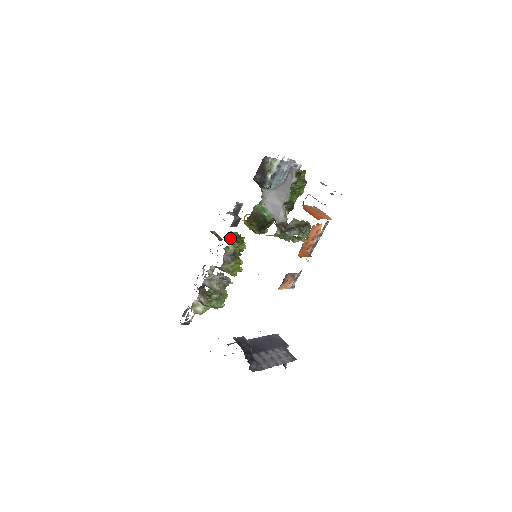
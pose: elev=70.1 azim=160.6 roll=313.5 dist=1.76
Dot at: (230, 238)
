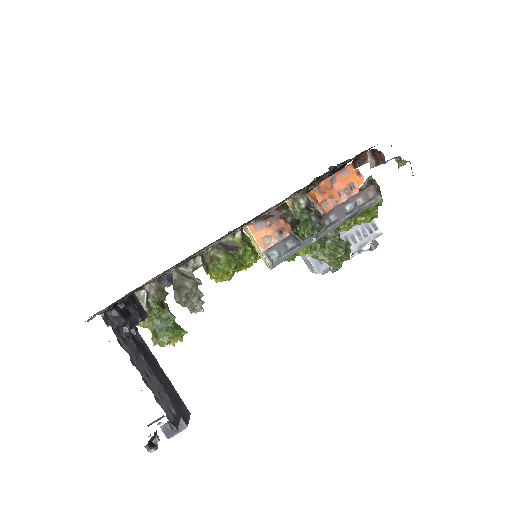
Dot at: (245, 235)
